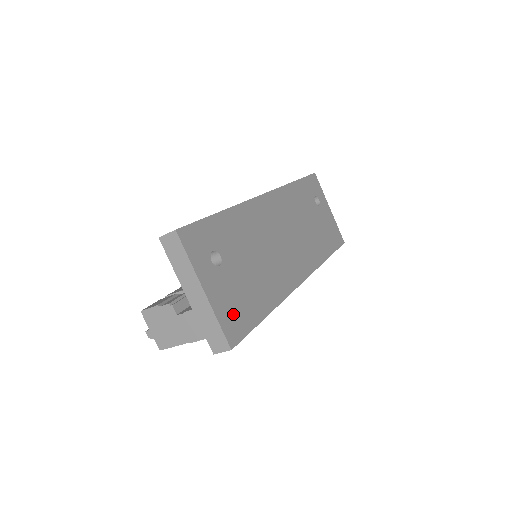
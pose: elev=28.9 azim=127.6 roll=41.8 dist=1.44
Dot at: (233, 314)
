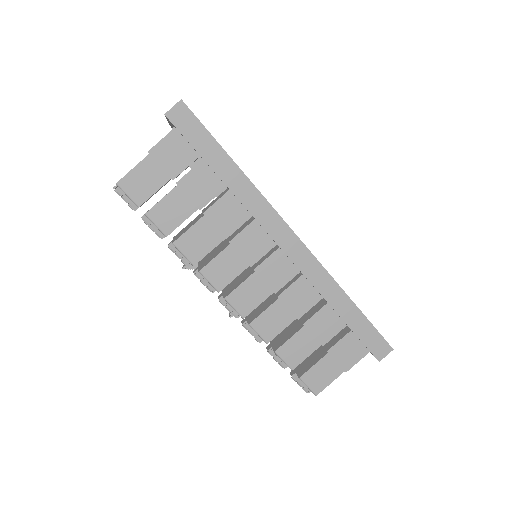
Dot at: occluded
